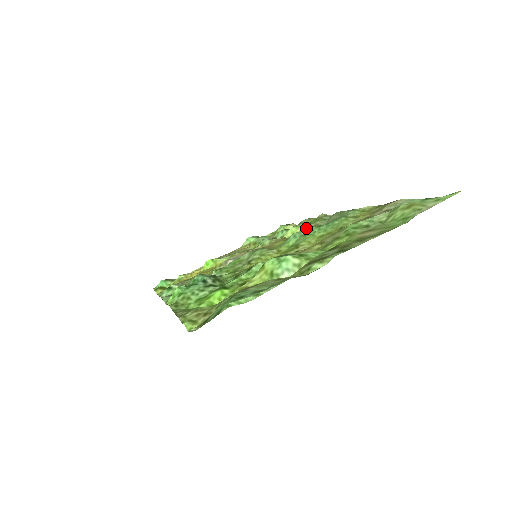
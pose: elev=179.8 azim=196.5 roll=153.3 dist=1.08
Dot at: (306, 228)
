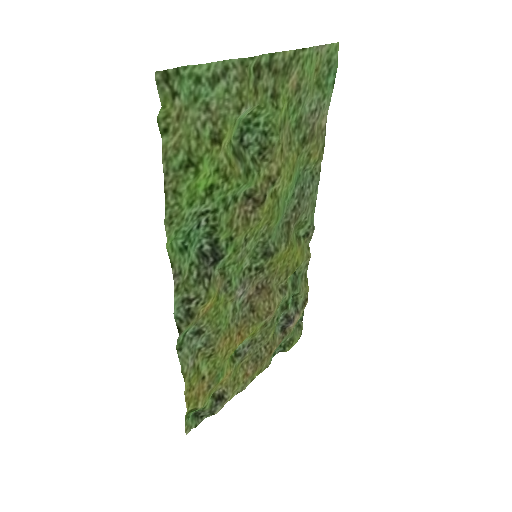
Dot at: (292, 230)
